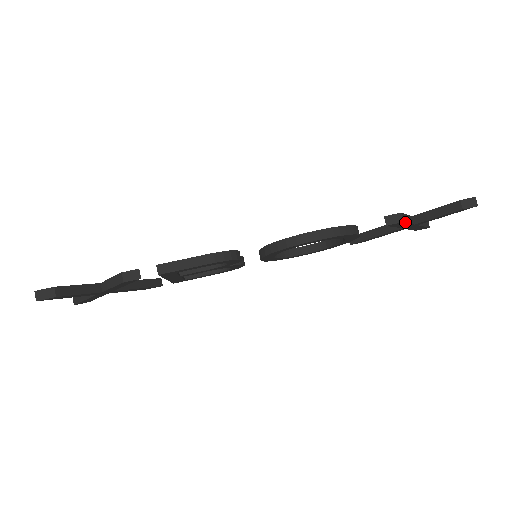
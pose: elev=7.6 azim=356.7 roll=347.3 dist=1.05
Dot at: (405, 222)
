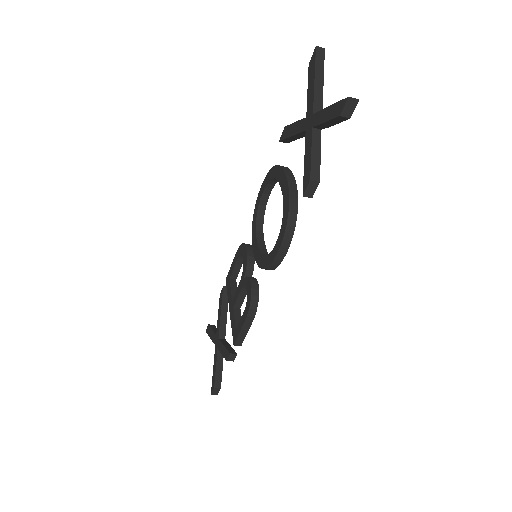
Dot at: (319, 174)
